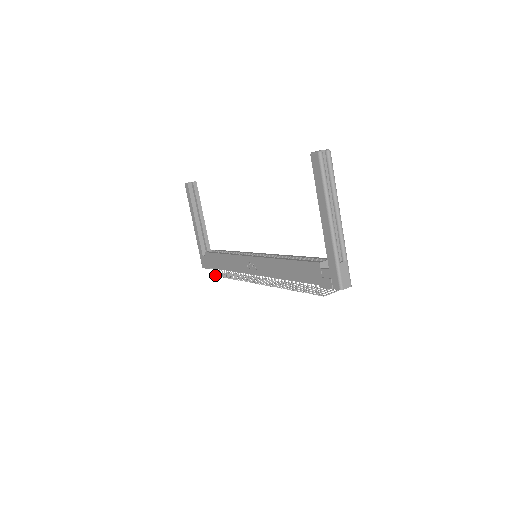
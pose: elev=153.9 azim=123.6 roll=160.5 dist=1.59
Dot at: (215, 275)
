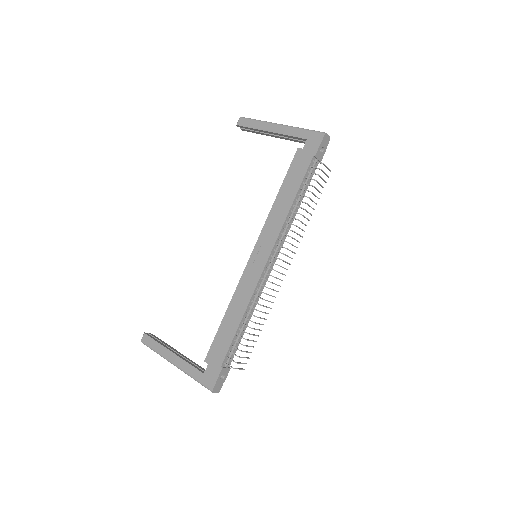
Dot at: (233, 368)
